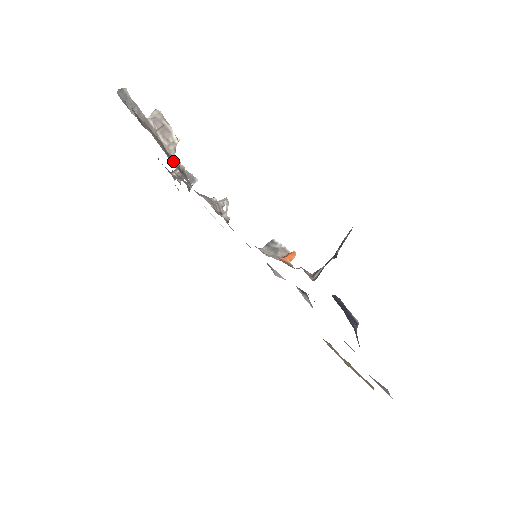
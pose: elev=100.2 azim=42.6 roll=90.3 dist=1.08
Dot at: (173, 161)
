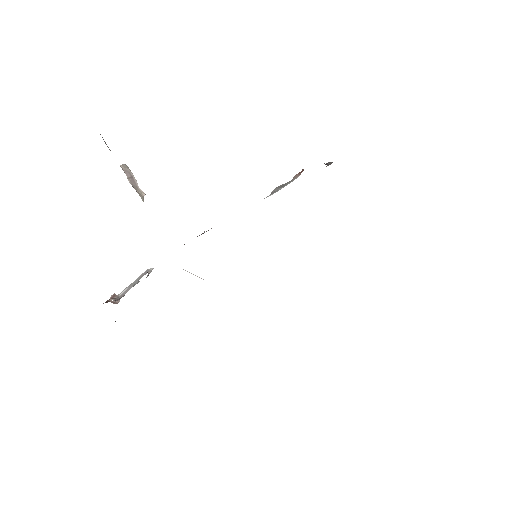
Dot at: occluded
